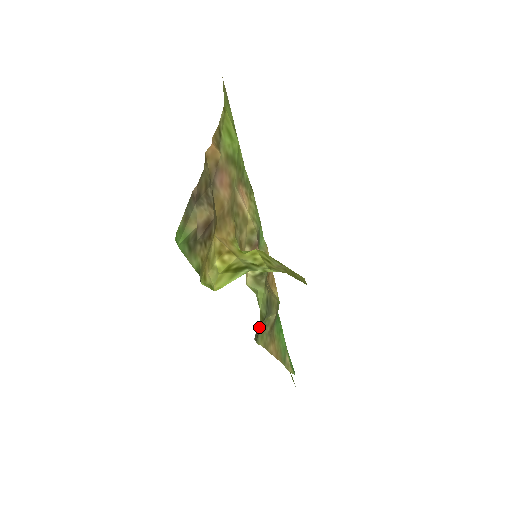
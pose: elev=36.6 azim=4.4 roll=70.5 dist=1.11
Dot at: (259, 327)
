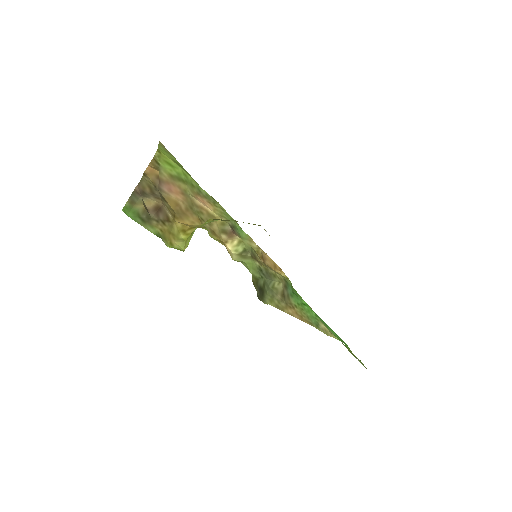
Dot at: (261, 290)
